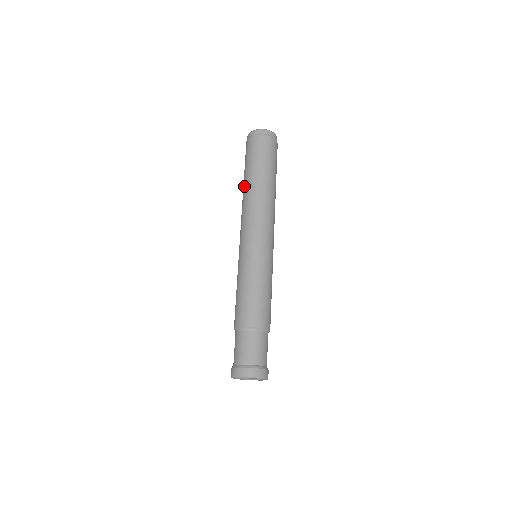
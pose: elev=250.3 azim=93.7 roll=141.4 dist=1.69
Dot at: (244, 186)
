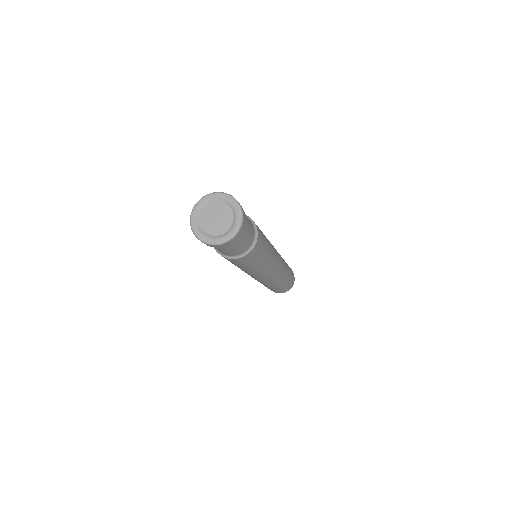
Dot at: occluded
